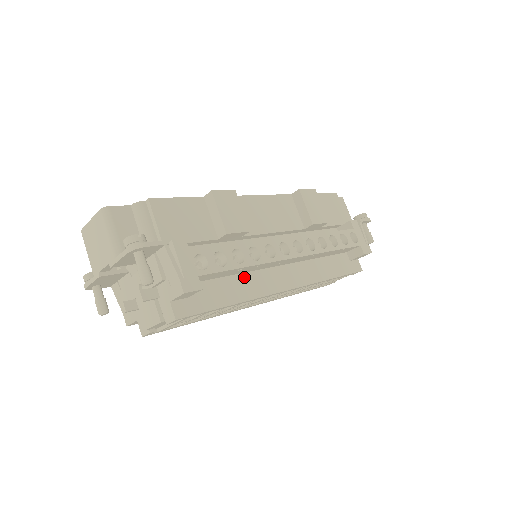
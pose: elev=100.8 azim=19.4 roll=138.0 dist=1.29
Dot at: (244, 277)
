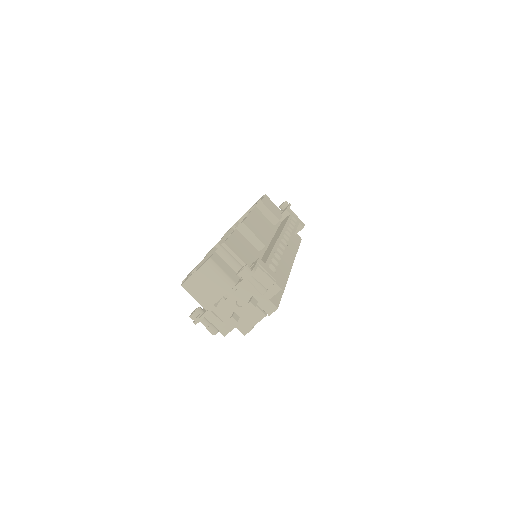
Dot at: occluded
